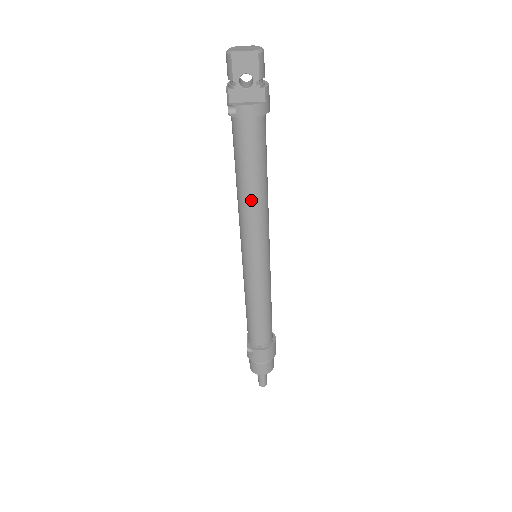
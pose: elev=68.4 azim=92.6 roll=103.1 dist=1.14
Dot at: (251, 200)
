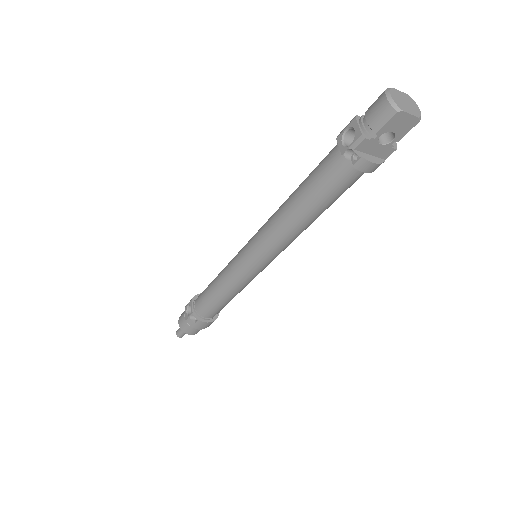
Dot at: (300, 227)
